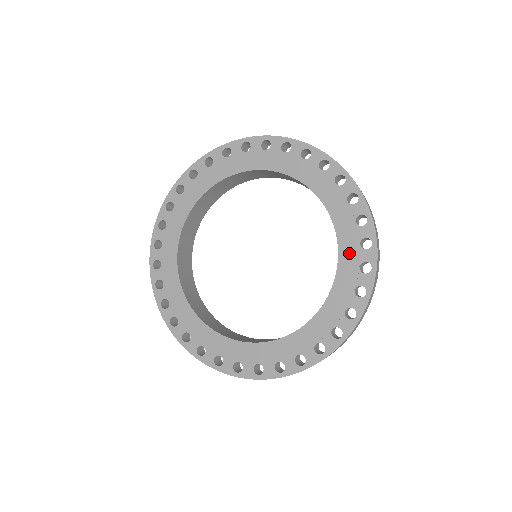
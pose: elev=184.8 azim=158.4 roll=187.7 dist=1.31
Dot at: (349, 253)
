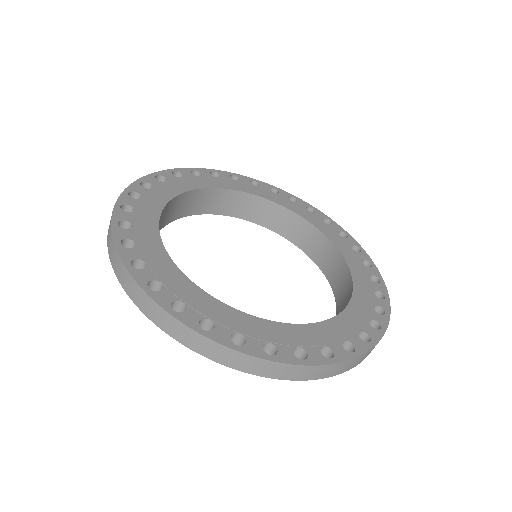
Dot at: (328, 332)
